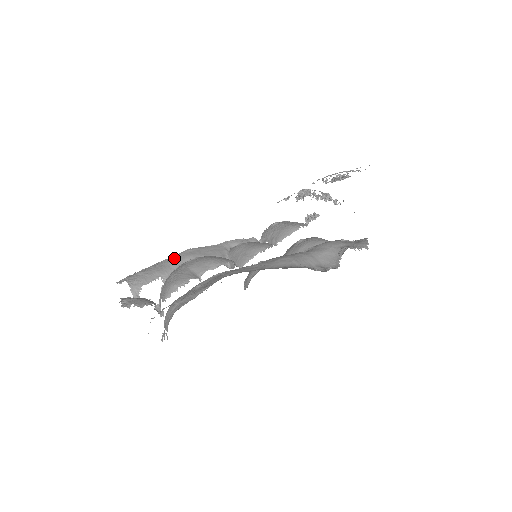
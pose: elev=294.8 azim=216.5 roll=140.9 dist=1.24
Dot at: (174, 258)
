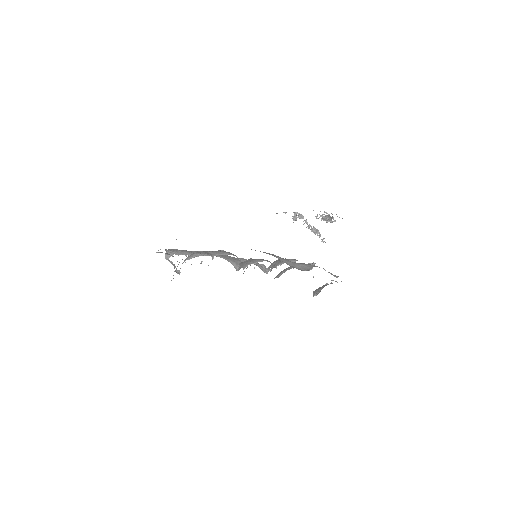
Dot at: occluded
